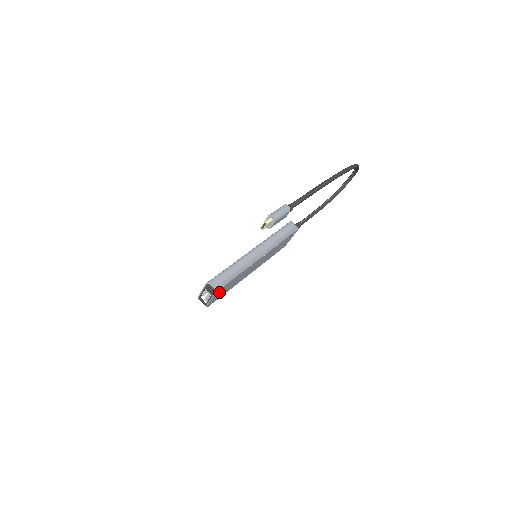
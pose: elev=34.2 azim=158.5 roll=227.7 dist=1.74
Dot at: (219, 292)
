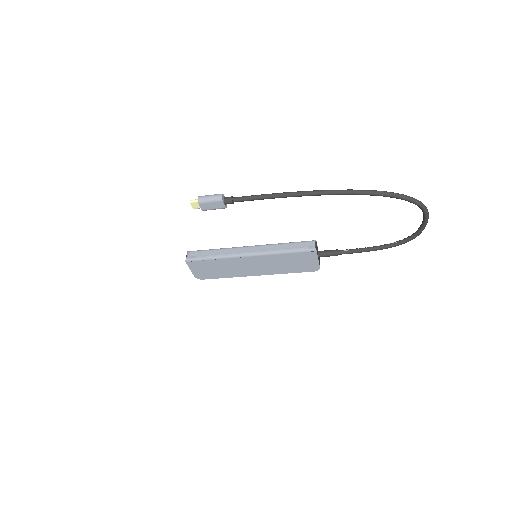
Dot at: (198, 266)
